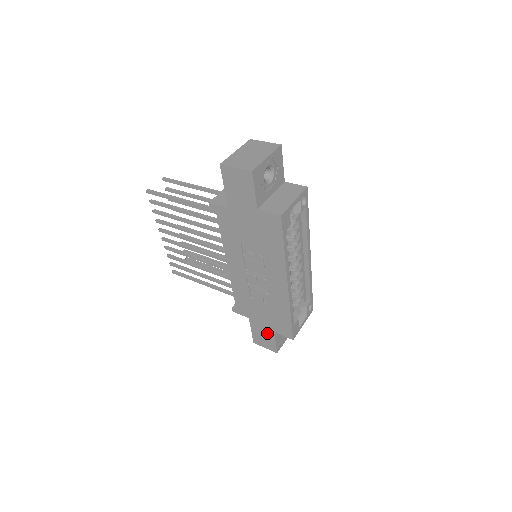
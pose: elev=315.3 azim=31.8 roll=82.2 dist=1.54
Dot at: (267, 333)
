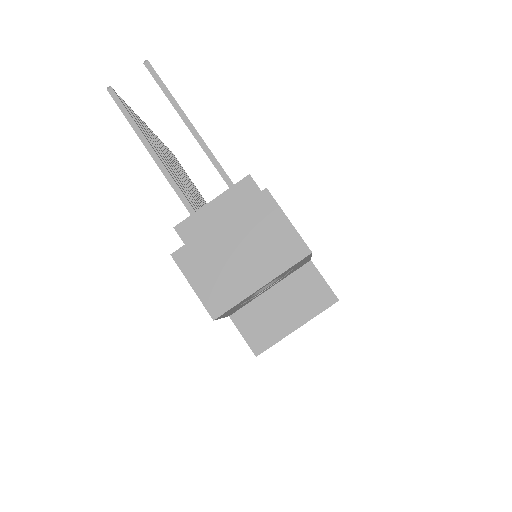
Dot at: occluded
